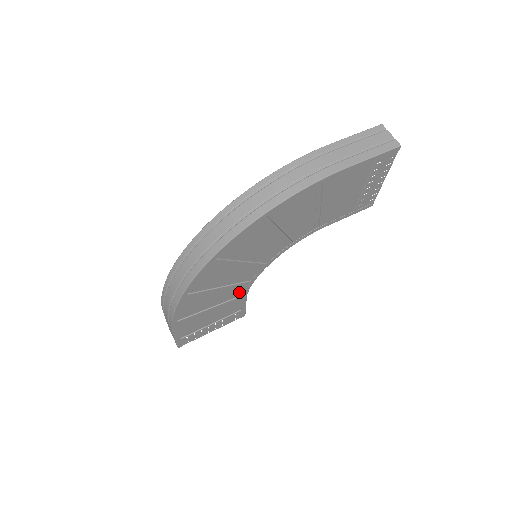
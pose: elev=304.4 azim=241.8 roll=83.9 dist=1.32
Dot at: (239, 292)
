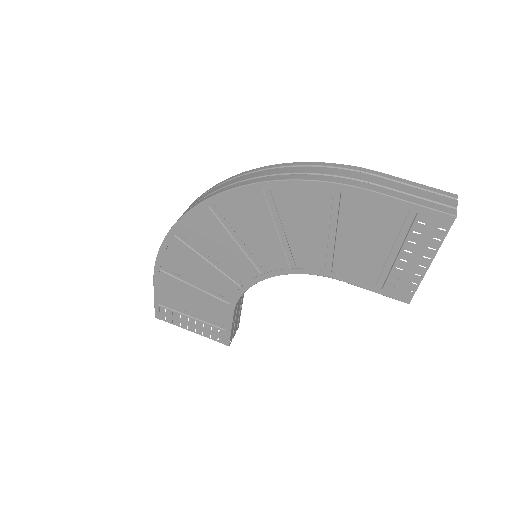
Dot at: (227, 293)
